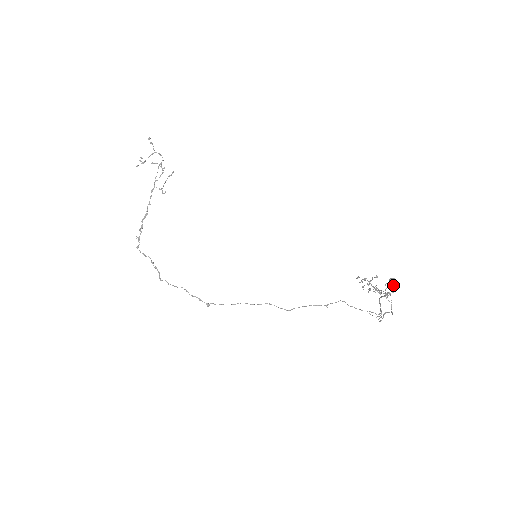
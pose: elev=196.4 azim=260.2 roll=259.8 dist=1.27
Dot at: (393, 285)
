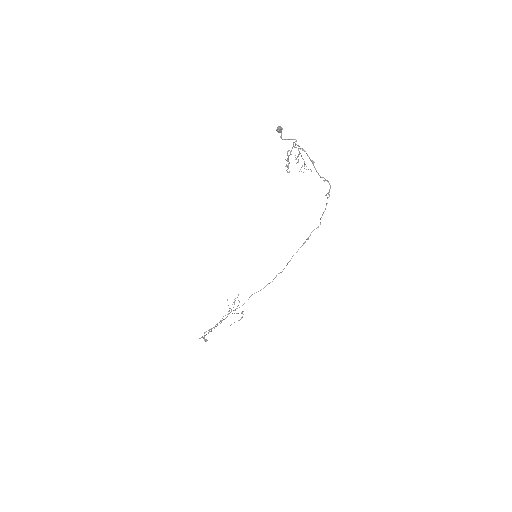
Dot at: (278, 128)
